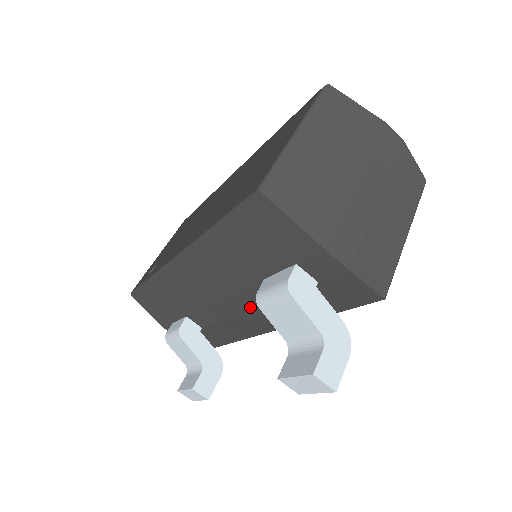
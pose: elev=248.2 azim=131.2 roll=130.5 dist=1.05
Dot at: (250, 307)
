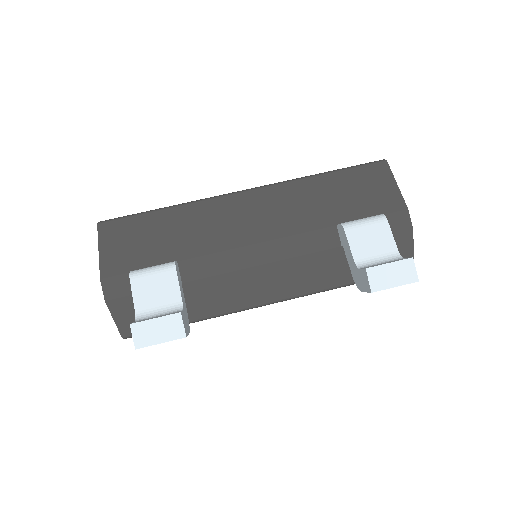
Dot at: (290, 256)
